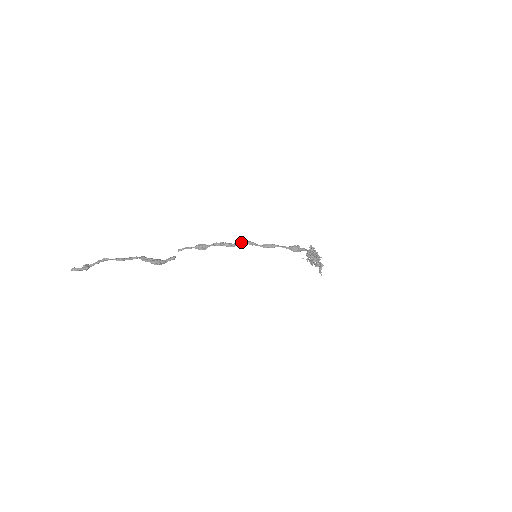
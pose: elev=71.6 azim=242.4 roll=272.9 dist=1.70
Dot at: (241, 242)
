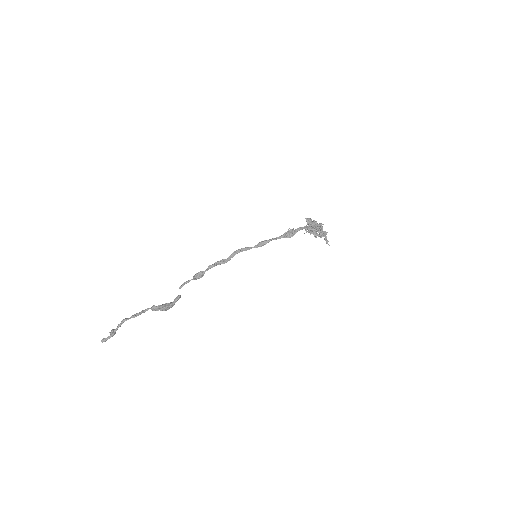
Dot at: (233, 253)
